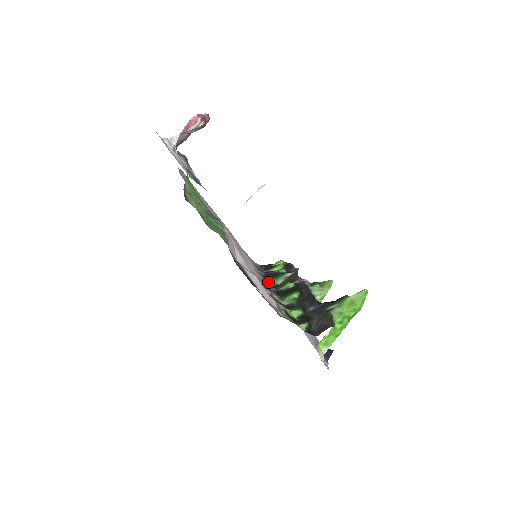
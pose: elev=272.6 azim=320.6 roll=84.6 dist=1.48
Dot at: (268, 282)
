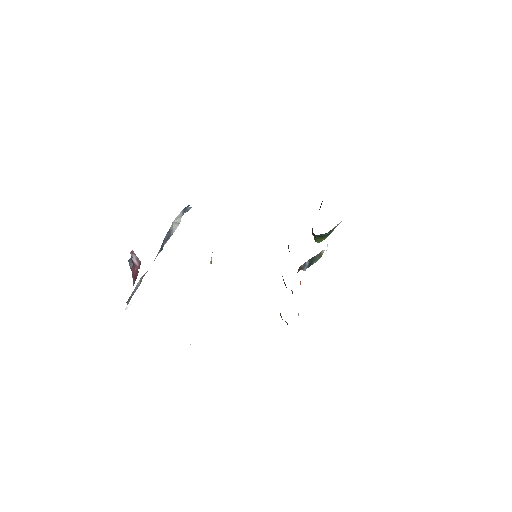
Dot at: occluded
